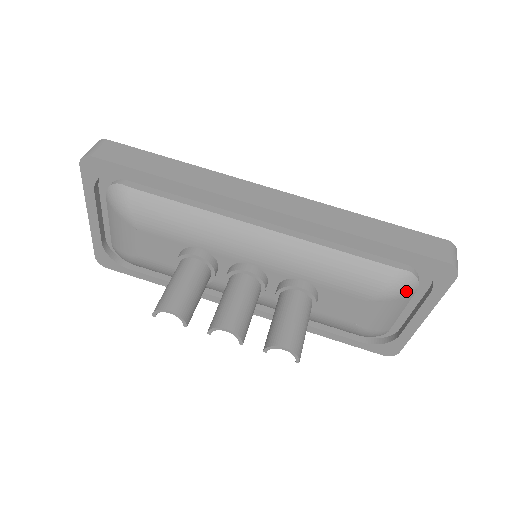
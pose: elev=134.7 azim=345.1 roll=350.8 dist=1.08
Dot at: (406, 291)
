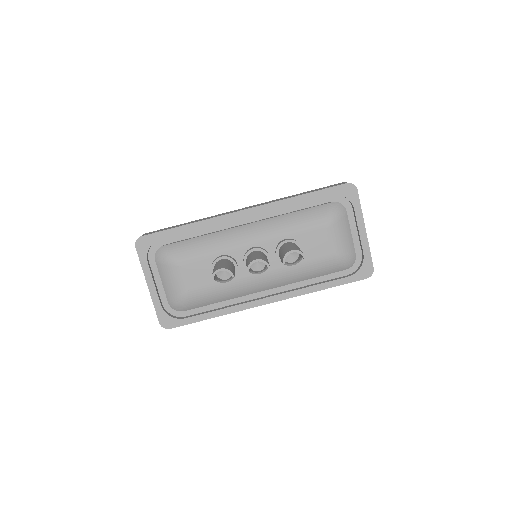
Dot at: (341, 213)
